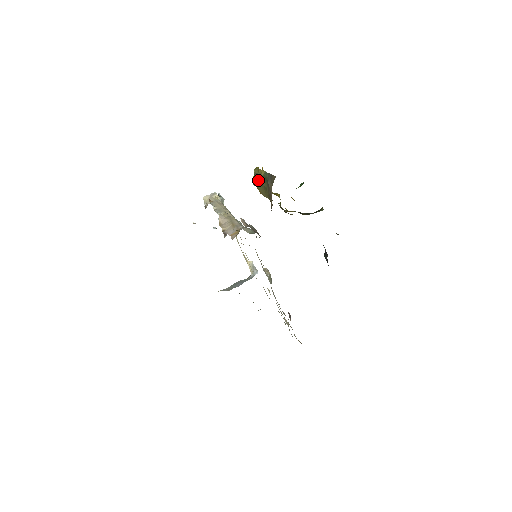
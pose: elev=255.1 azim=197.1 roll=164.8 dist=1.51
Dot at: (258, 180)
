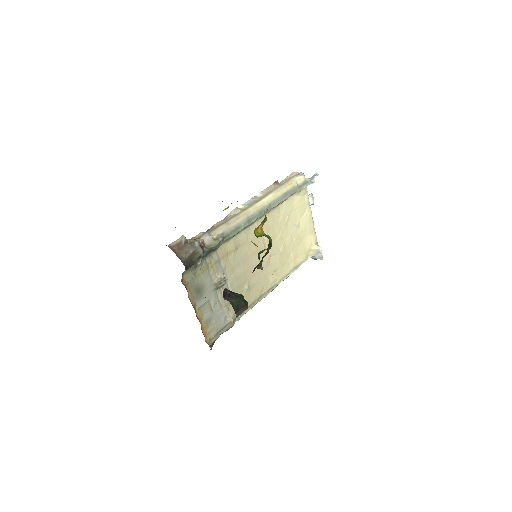
Dot at: occluded
